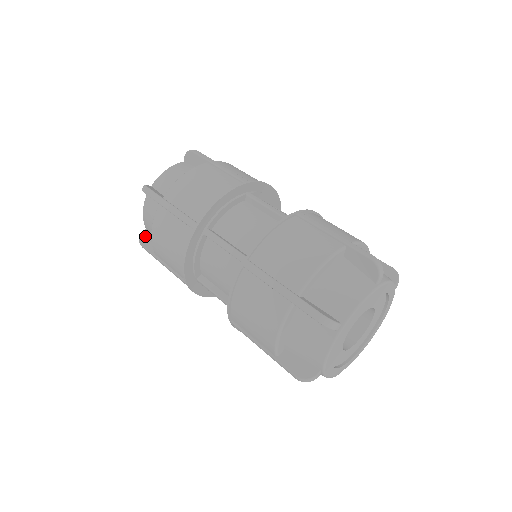
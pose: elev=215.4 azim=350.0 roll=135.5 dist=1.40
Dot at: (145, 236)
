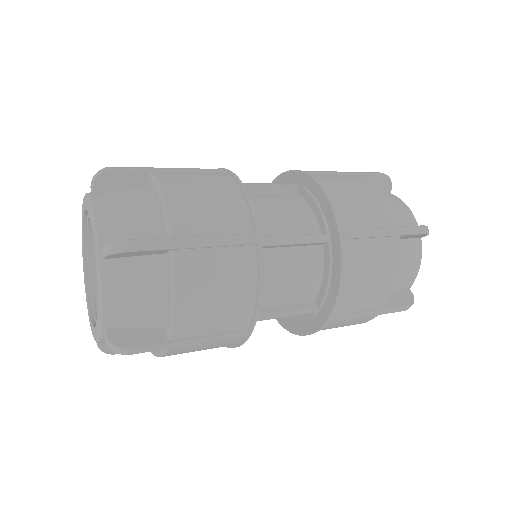
Dot at: occluded
